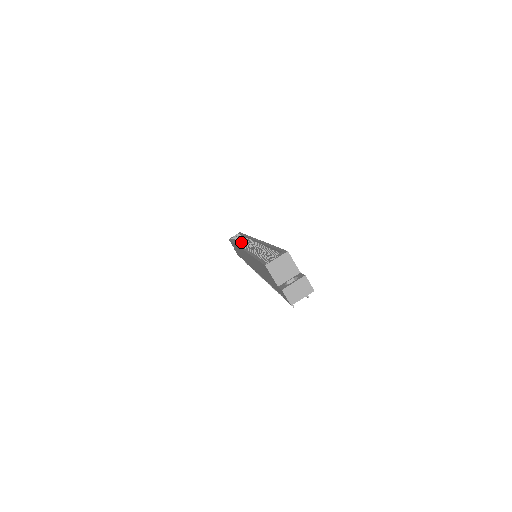
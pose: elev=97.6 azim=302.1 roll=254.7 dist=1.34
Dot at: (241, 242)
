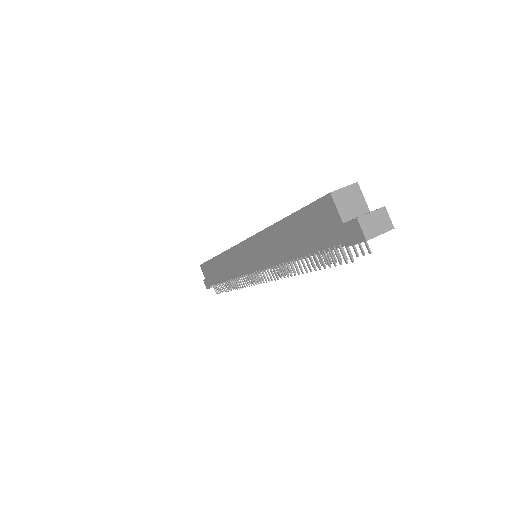
Dot at: occluded
